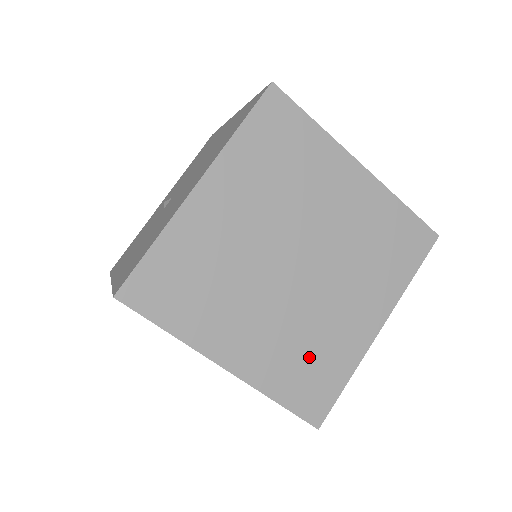
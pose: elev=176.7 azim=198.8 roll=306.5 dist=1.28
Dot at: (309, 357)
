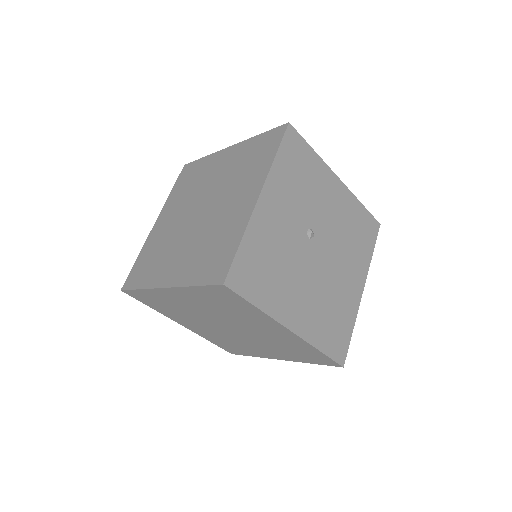
Dot at: (212, 247)
